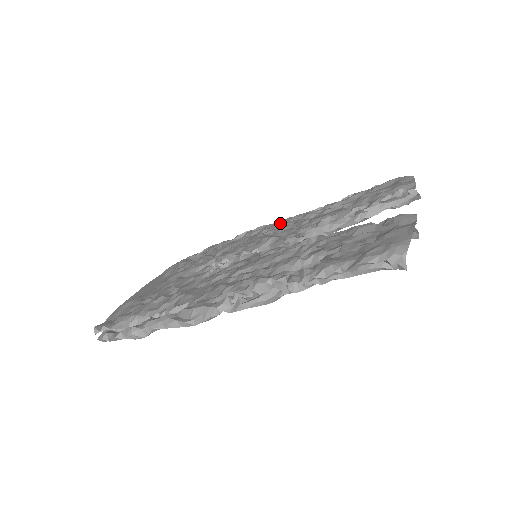
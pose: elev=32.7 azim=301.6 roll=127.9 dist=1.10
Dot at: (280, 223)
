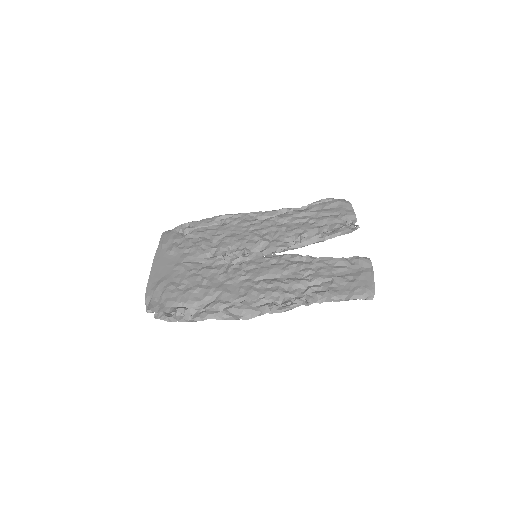
Dot at: (254, 216)
